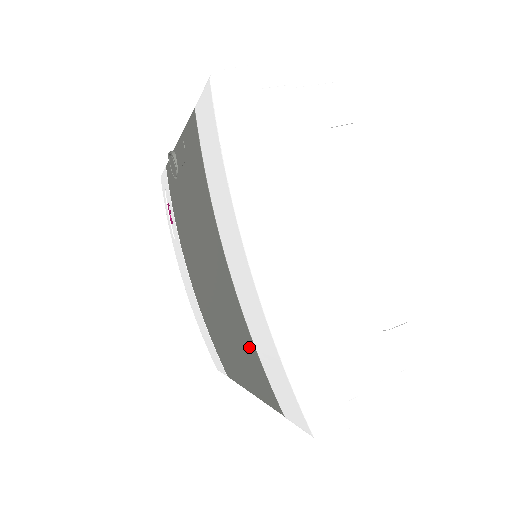
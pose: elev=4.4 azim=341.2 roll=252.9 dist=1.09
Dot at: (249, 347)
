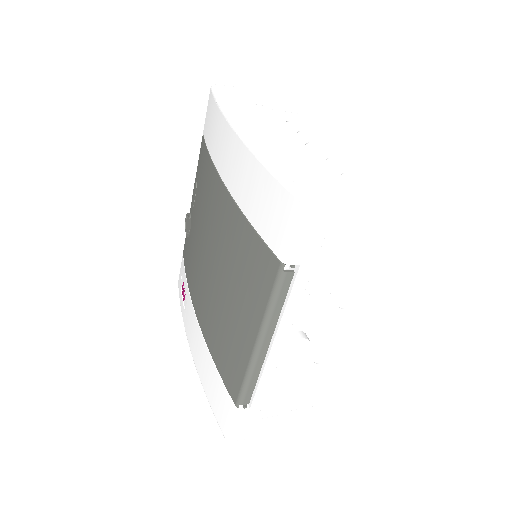
Dot at: (244, 238)
